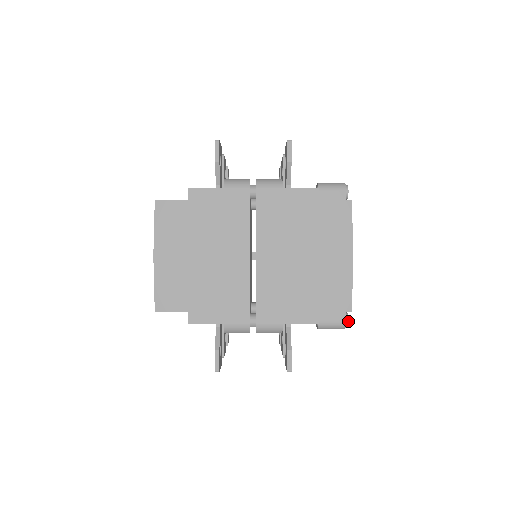
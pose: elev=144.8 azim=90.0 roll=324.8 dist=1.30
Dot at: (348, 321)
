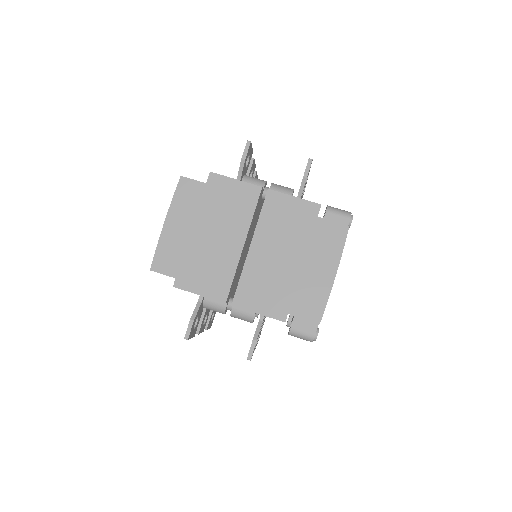
Dot at: (317, 335)
